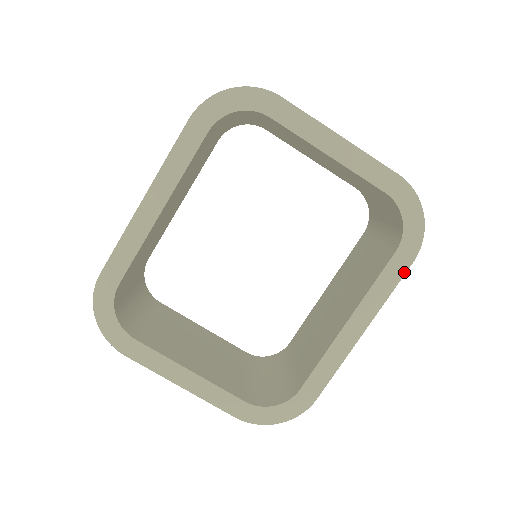
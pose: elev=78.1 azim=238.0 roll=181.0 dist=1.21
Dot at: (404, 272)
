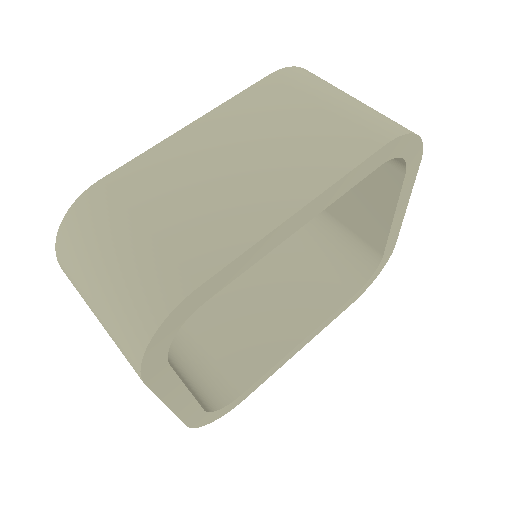
Dot at: (346, 308)
